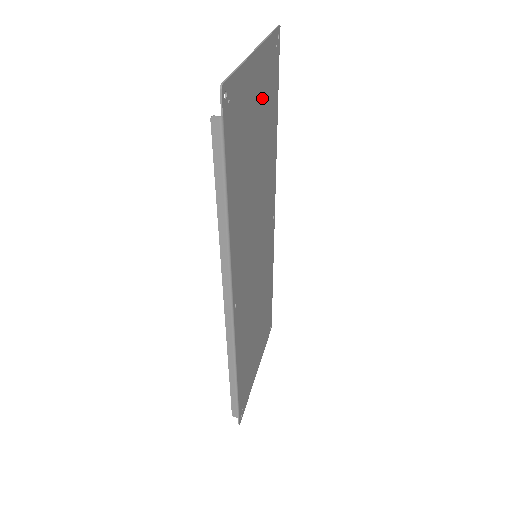
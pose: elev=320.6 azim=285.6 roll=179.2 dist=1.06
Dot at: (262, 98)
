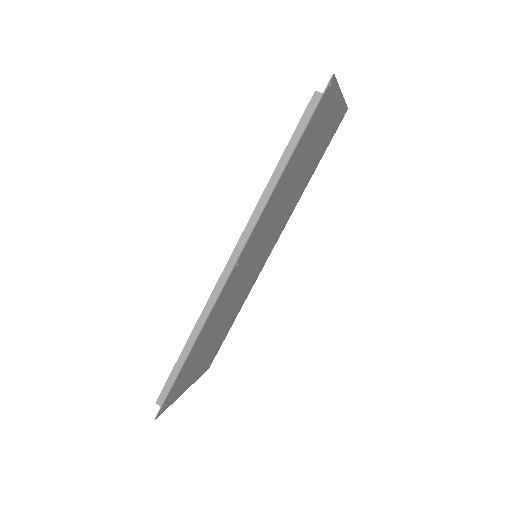
Dot at: (324, 134)
